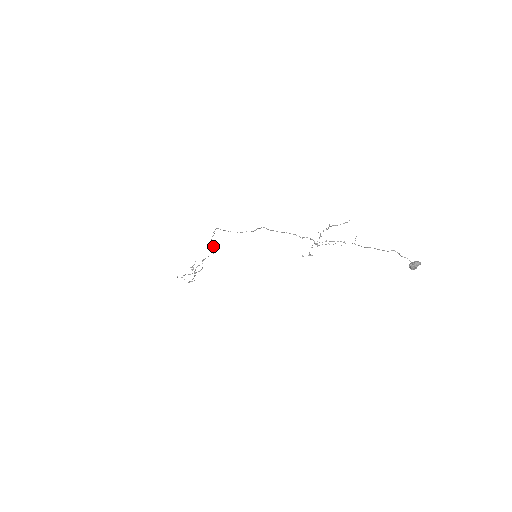
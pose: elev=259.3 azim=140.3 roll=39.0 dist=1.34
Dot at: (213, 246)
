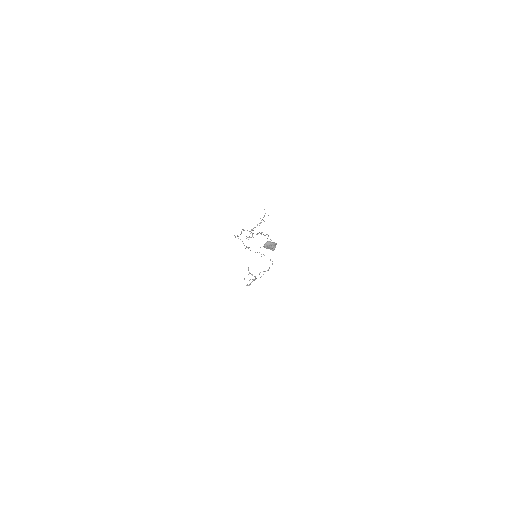
Dot at: occluded
